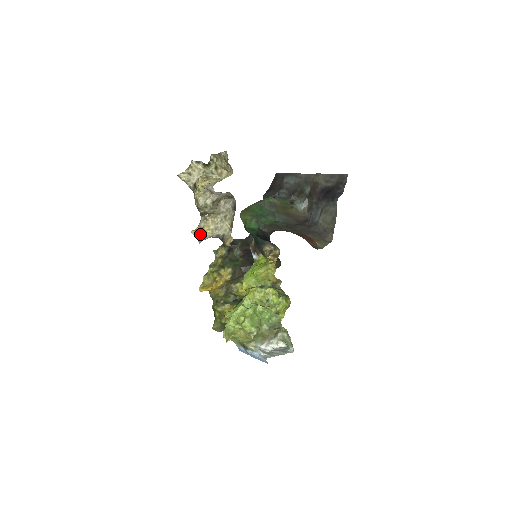
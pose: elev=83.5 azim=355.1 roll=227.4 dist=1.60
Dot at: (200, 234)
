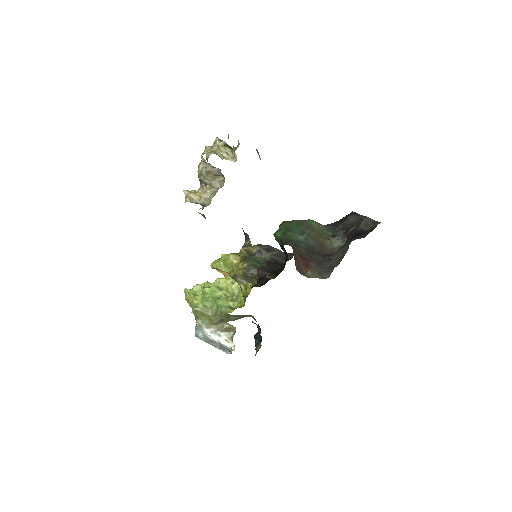
Dot at: (189, 195)
